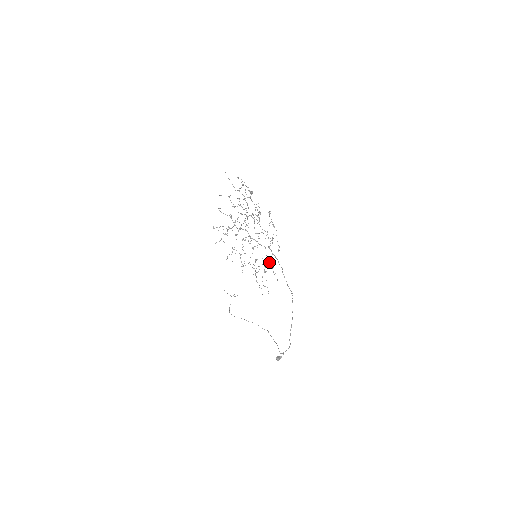
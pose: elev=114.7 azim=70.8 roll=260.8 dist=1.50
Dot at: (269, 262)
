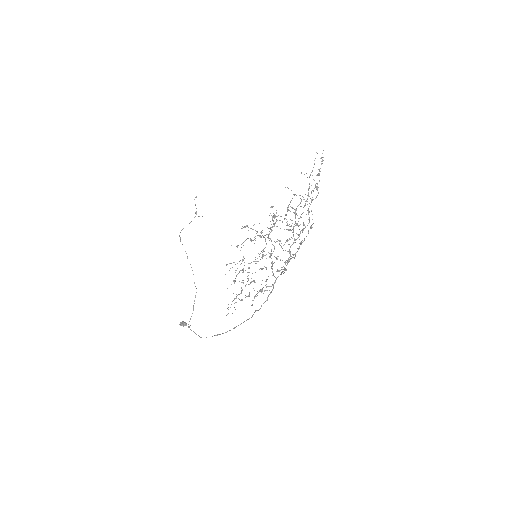
Dot at: (262, 289)
